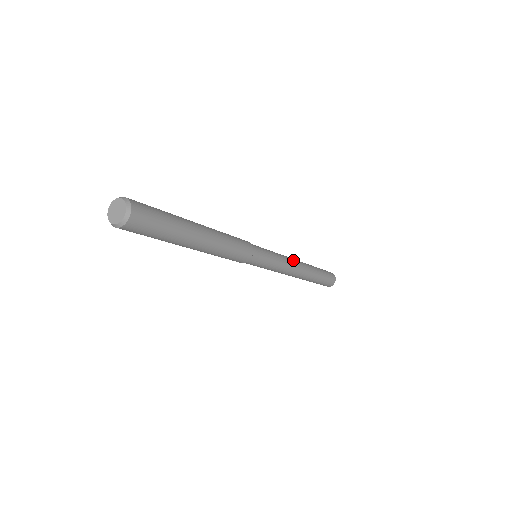
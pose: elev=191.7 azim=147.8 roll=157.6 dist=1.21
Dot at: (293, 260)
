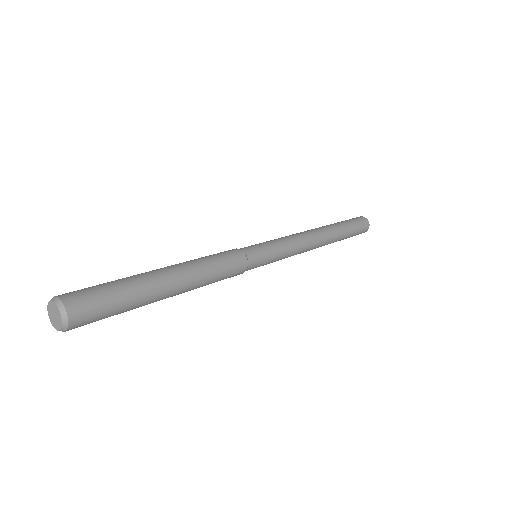
Dot at: (304, 234)
